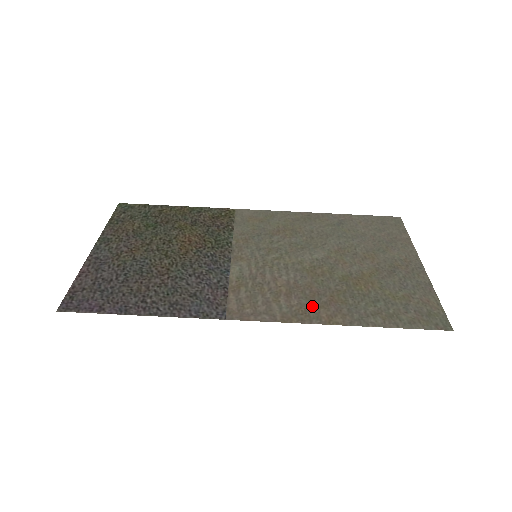
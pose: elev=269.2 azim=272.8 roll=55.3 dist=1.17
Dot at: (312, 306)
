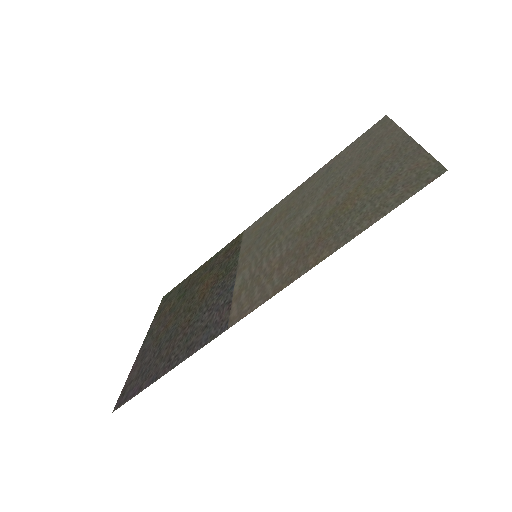
Dot at: (300, 261)
